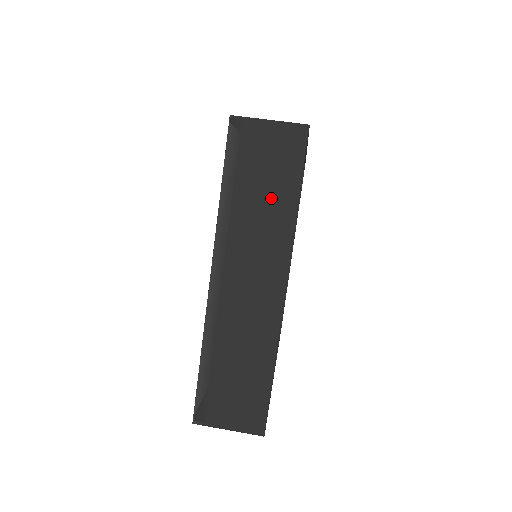
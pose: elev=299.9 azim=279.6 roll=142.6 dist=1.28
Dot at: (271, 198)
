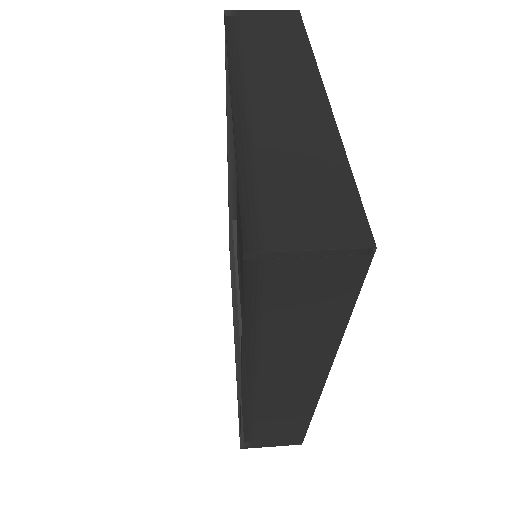
Dot at: (282, 44)
